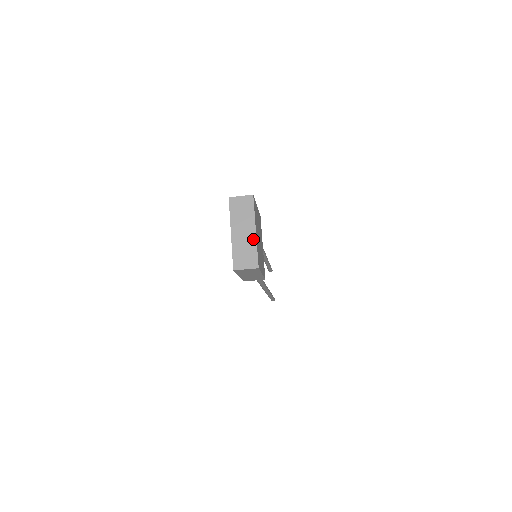
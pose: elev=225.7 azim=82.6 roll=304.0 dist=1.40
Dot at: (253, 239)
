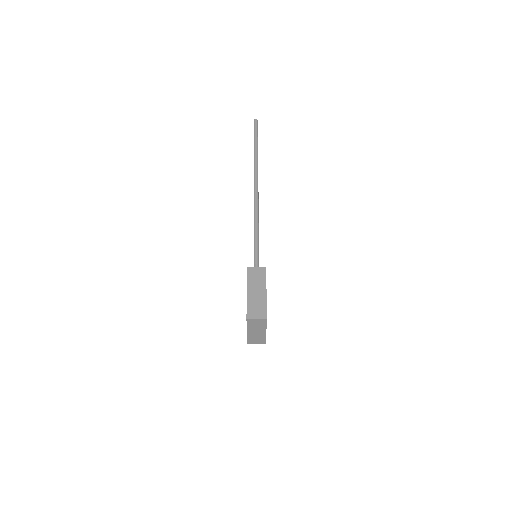
Dot at: (263, 335)
